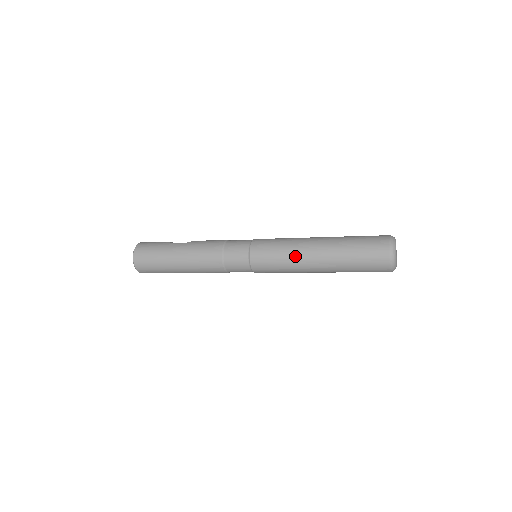
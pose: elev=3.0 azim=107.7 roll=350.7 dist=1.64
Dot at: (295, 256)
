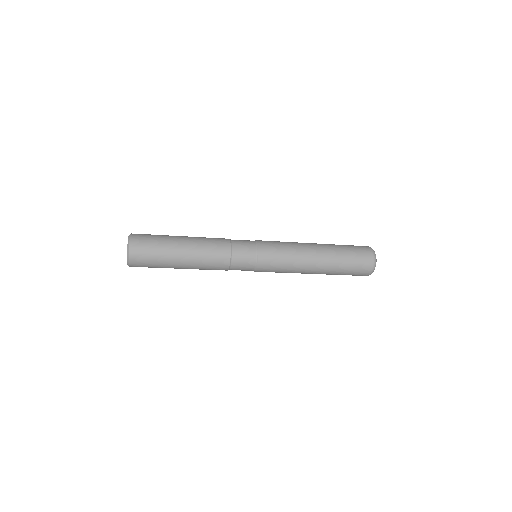
Dot at: (299, 247)
